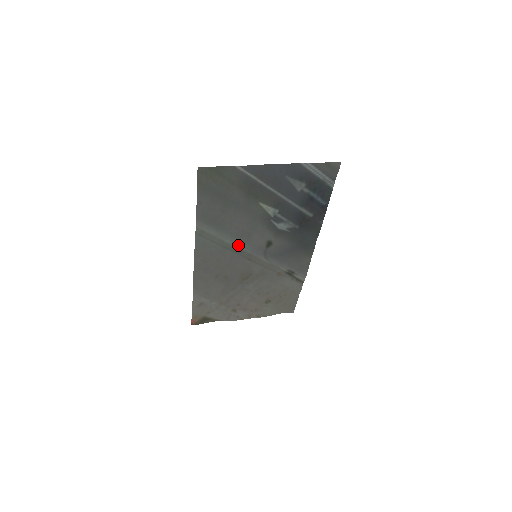
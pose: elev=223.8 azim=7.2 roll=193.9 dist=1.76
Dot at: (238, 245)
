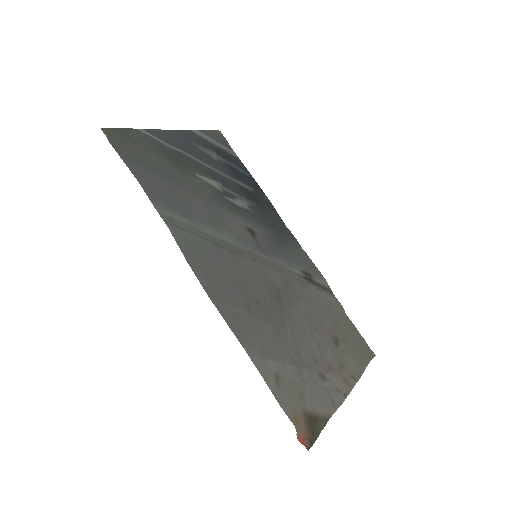
Dot at: (224, 238)
